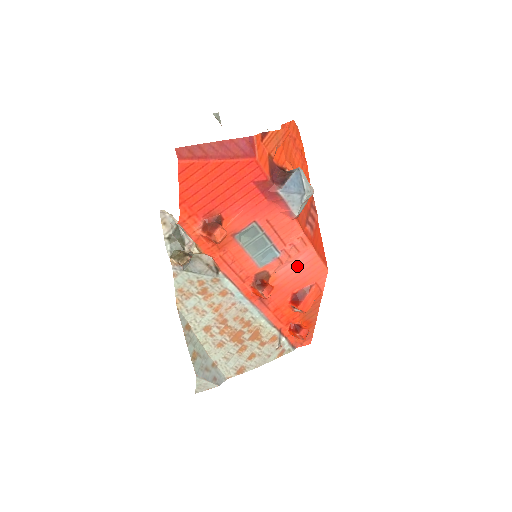
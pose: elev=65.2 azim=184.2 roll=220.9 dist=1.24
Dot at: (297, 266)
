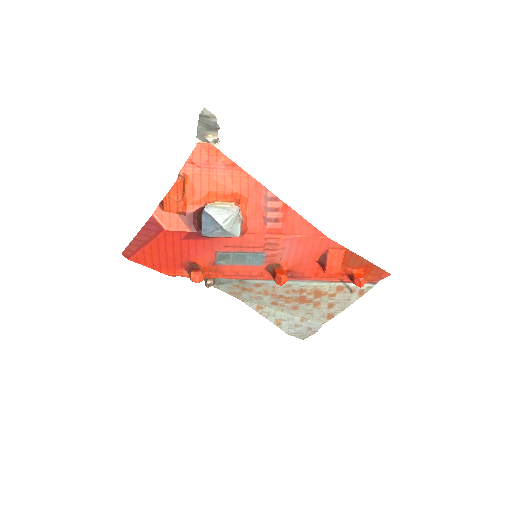
Dot at: (293, 250)
